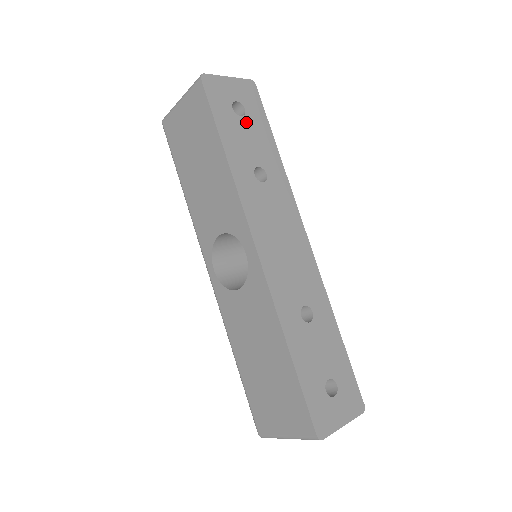
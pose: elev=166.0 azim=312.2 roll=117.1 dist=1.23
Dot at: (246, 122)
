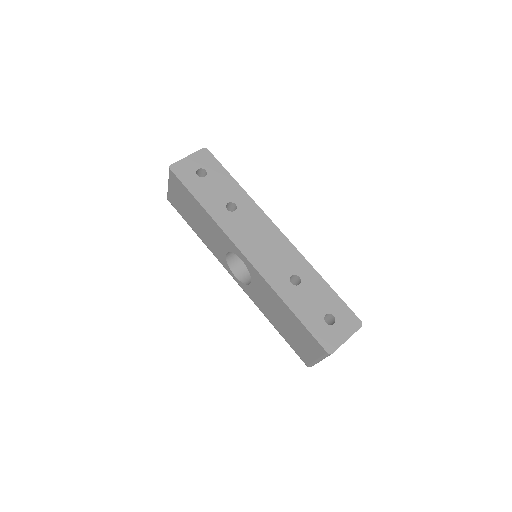
Dot at: (209, 178)
